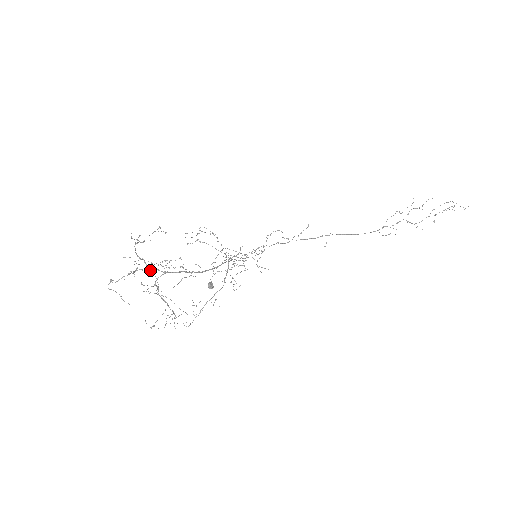
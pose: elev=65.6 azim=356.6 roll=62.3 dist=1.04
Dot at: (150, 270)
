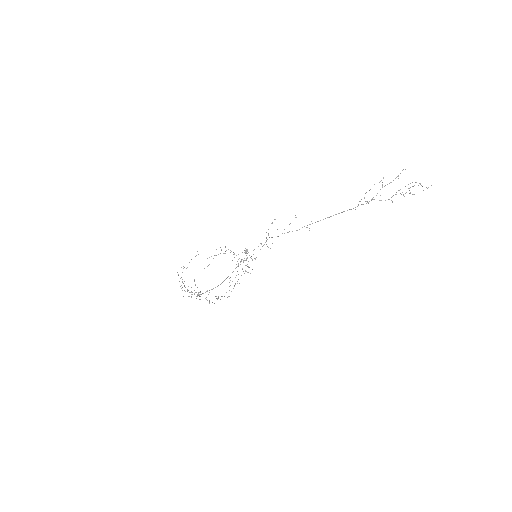
Dot at: (191, 292)
